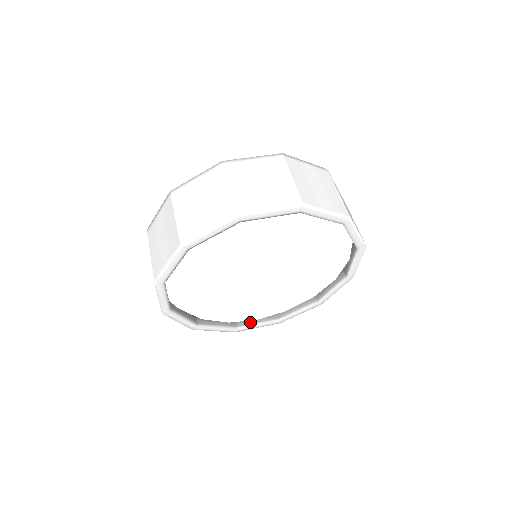
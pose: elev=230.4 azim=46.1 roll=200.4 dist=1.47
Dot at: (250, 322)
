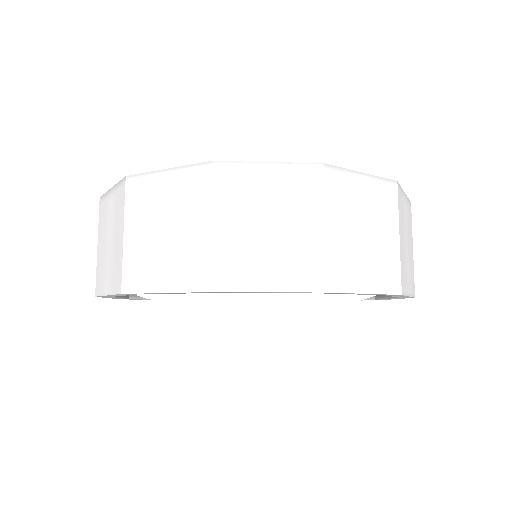
Dot at: occluded
